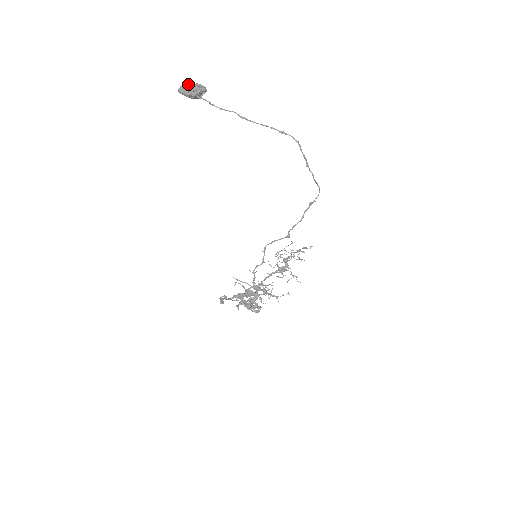
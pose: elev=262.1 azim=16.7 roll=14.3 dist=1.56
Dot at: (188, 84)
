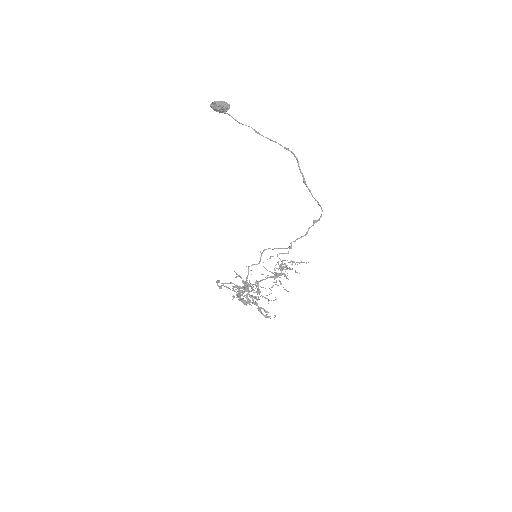
Dot at: (216, 101)
